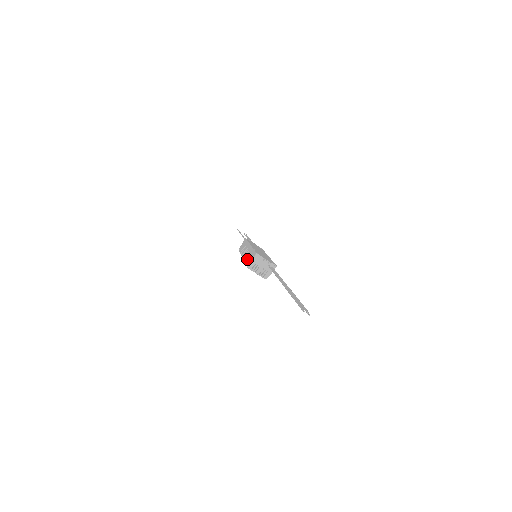
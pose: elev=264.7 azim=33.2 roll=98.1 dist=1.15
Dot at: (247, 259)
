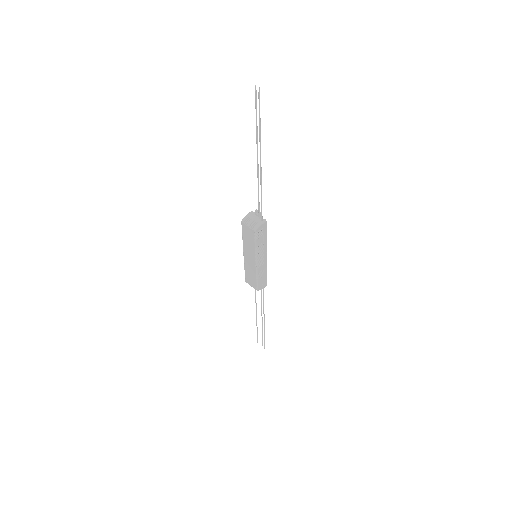
Dot at: occluded
